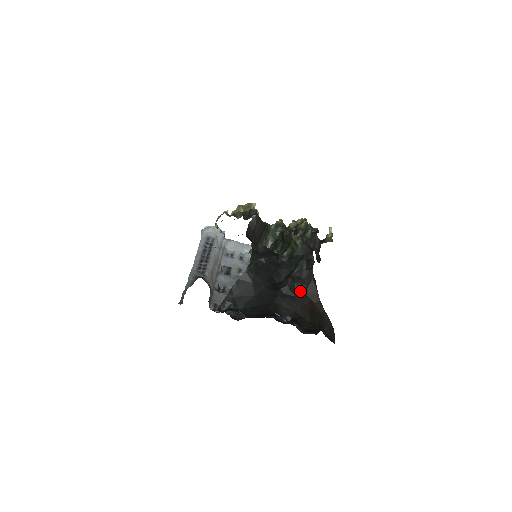
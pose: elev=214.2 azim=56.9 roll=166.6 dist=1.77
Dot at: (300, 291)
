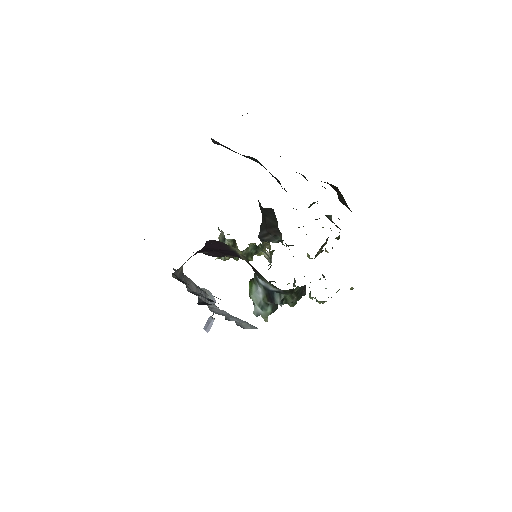
Dot at: occluded
